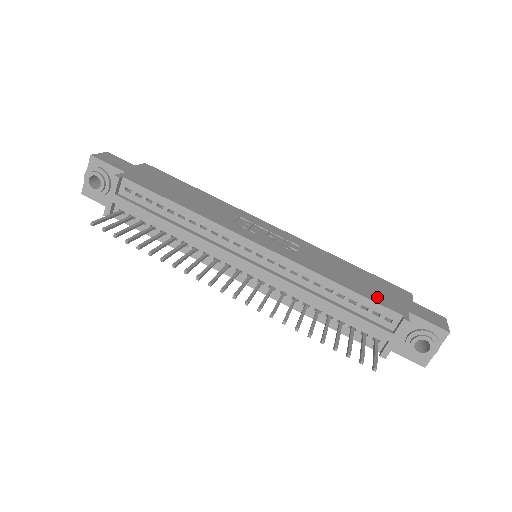
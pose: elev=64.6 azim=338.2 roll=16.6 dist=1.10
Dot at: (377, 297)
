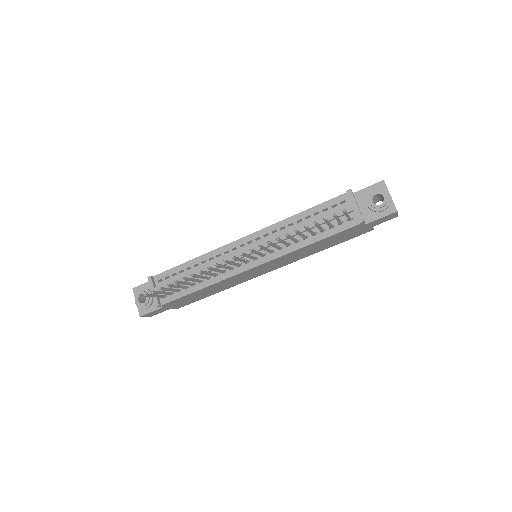
Dot at: occluded
